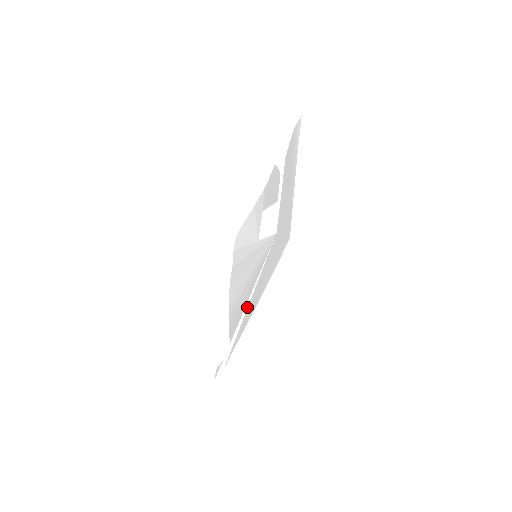
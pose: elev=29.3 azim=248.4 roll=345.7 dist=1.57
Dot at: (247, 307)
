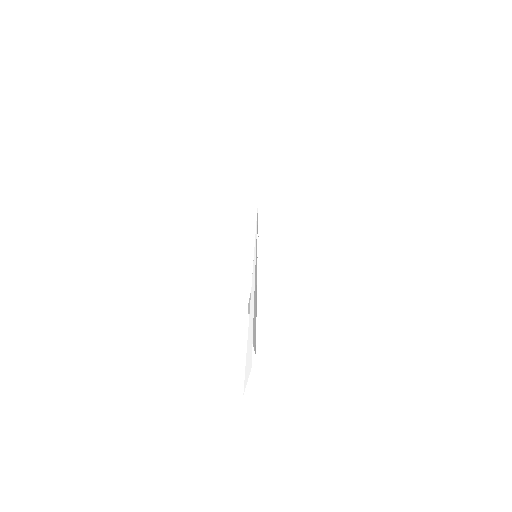
Dot at: (254, 274)
